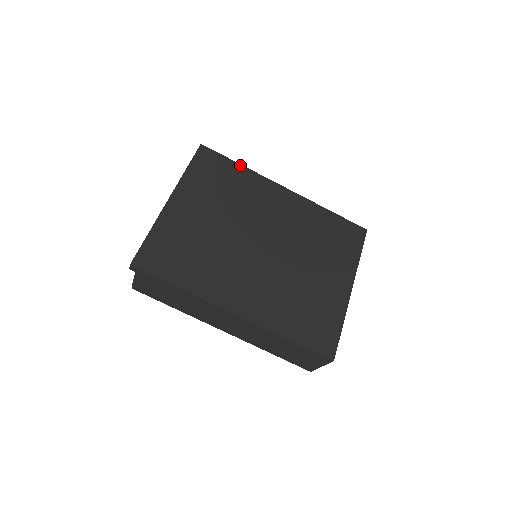
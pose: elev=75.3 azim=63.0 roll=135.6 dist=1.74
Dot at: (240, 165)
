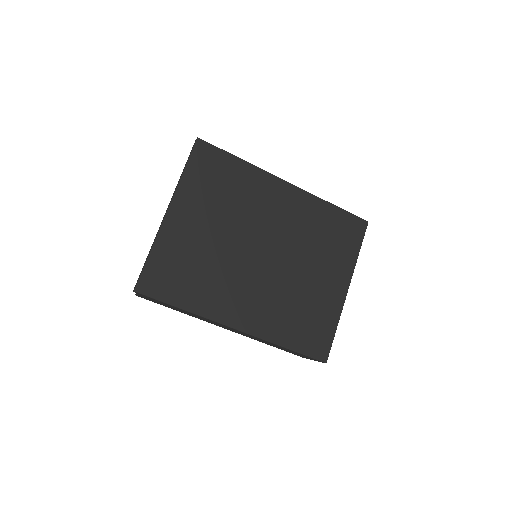
Dot at: (240, 160)
